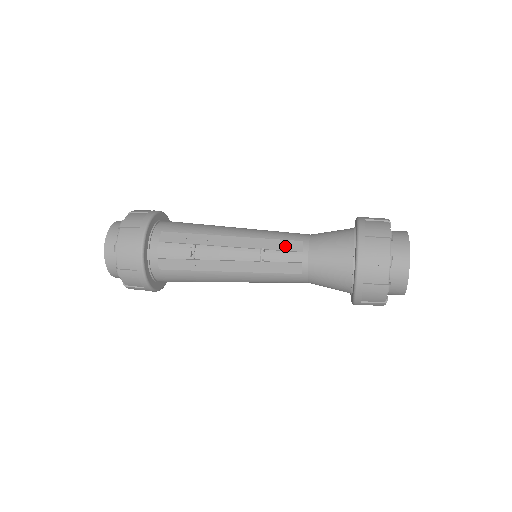
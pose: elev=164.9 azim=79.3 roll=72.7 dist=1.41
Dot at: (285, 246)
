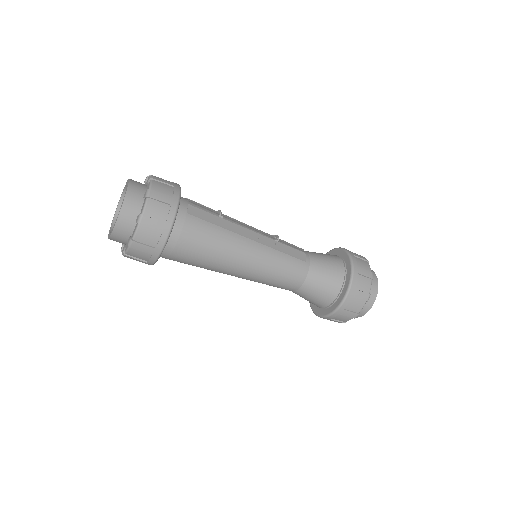
Dot at: occluded
